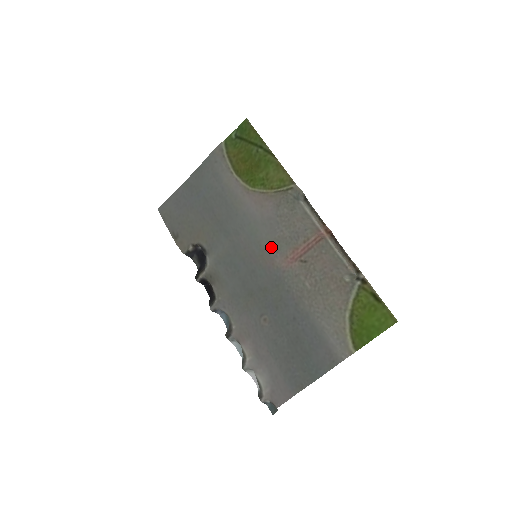
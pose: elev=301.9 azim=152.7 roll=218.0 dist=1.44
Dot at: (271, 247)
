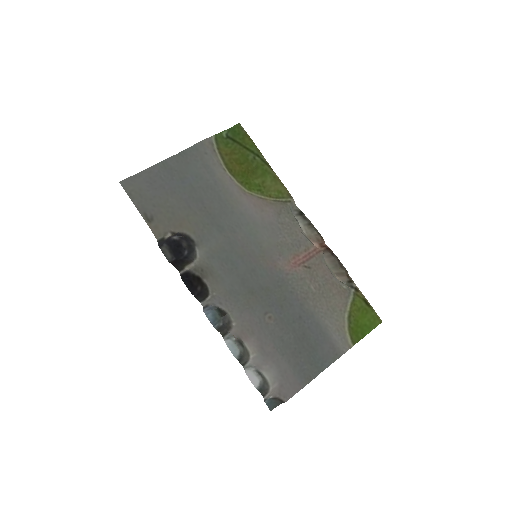
Dot at: (274, 250)
